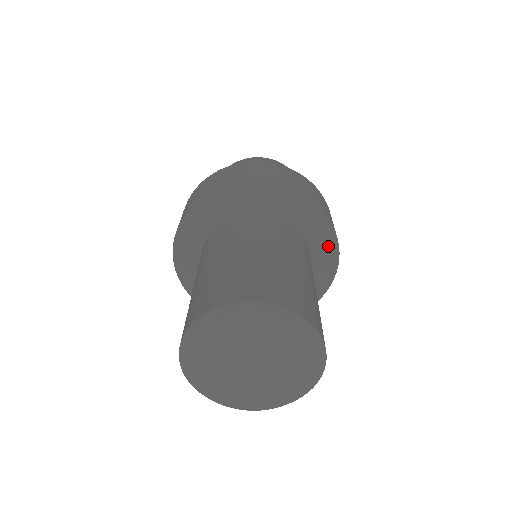
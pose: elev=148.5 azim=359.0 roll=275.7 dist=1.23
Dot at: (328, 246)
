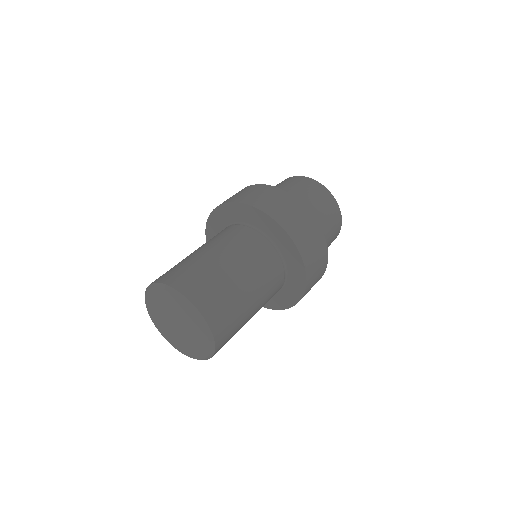
Dot at: (292, 297)
